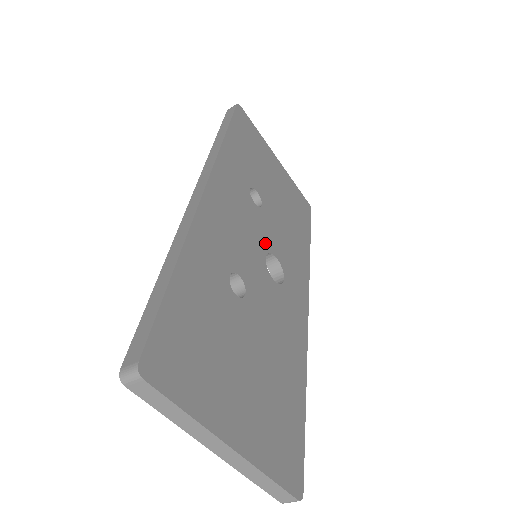
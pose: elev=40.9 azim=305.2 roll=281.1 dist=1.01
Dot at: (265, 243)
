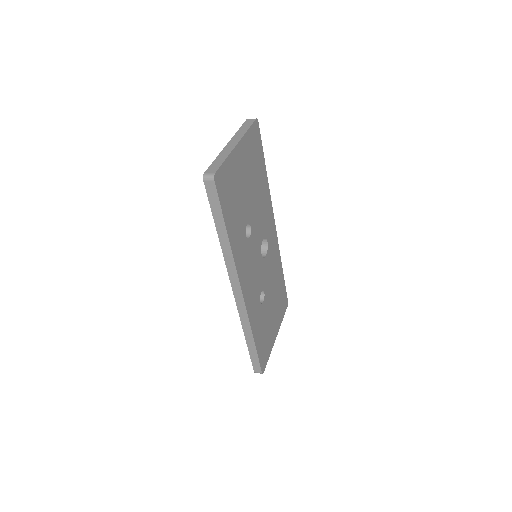
Dot at: (259, 247)
